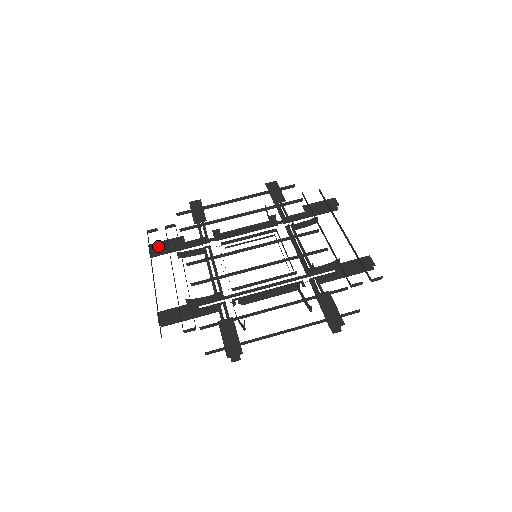
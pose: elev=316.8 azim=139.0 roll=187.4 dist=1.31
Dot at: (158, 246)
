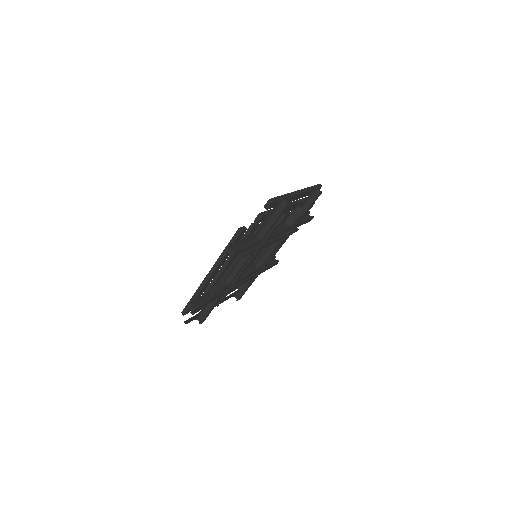
Dot at: (238, 291)
